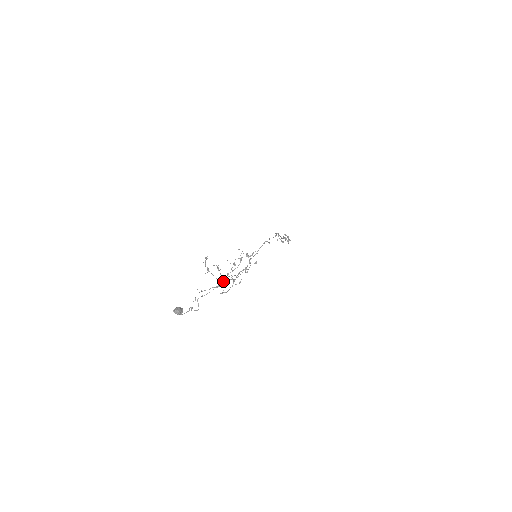
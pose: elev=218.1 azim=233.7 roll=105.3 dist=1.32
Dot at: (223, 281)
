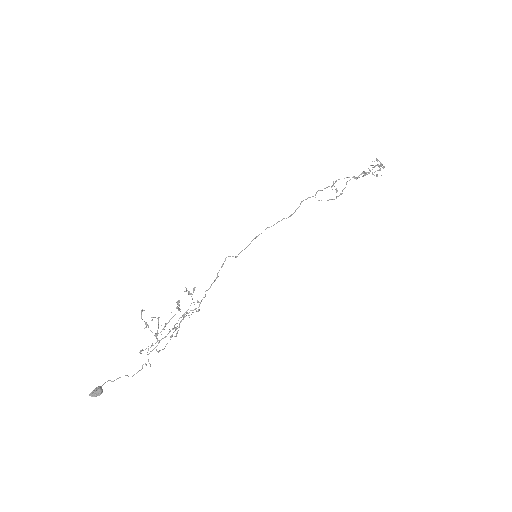
Dot at: occluded
